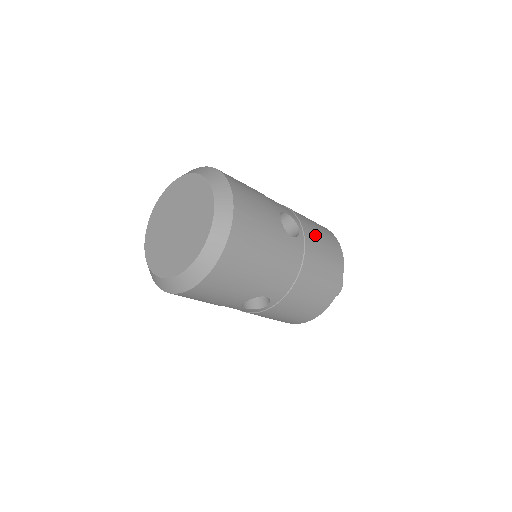
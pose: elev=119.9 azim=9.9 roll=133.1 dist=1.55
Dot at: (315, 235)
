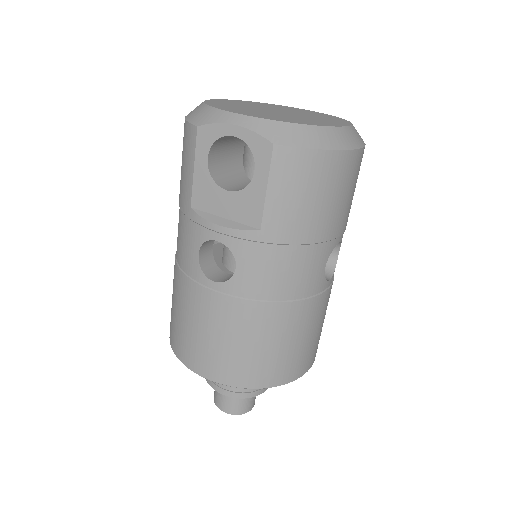
Dot at: occluded
